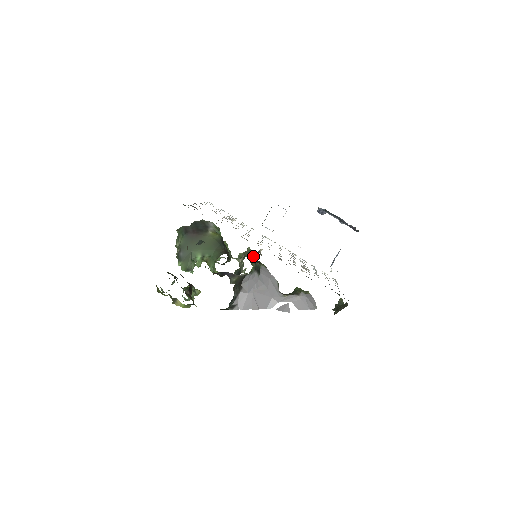
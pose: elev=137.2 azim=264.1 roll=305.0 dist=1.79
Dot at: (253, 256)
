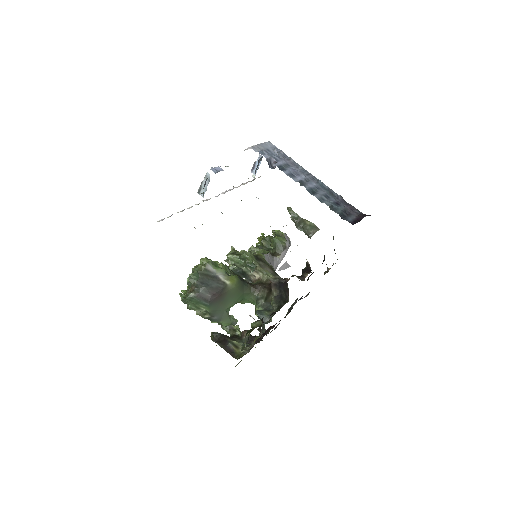
Dot at: (256, 259)
